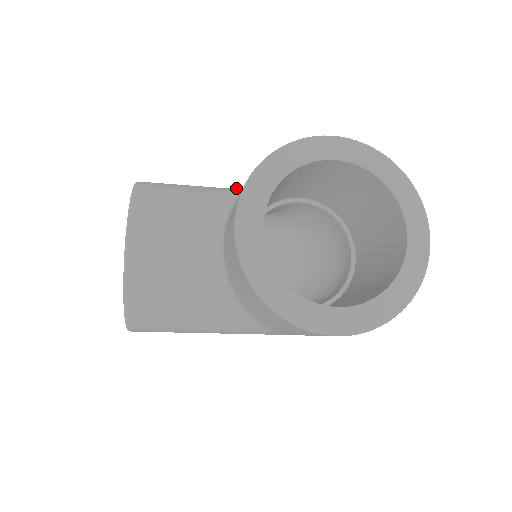
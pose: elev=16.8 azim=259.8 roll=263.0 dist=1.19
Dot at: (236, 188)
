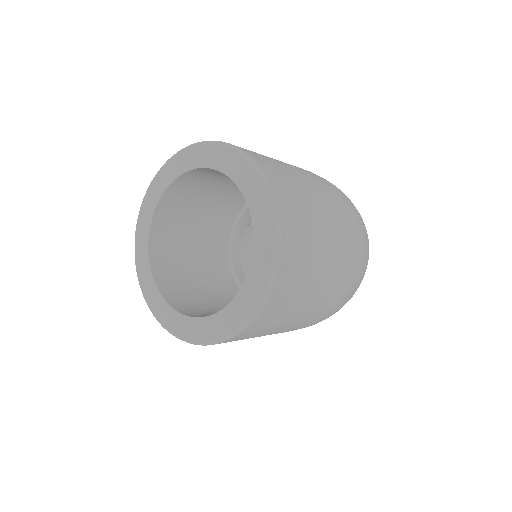
Dot at: occluded
